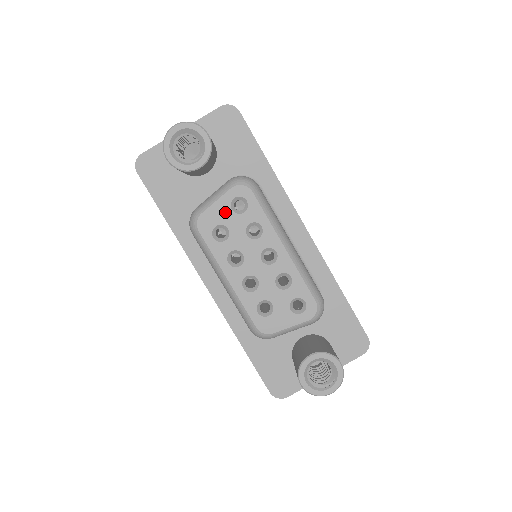
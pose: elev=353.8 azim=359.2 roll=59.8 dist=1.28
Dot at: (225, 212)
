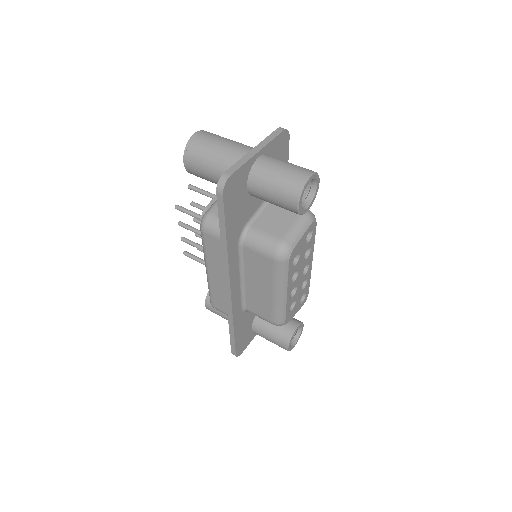
Dot at: (303, 243)
